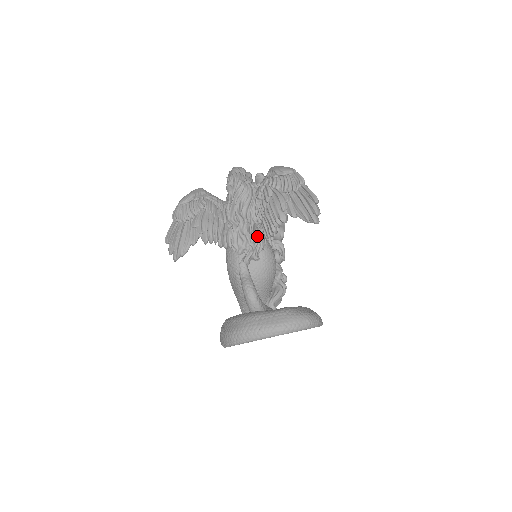
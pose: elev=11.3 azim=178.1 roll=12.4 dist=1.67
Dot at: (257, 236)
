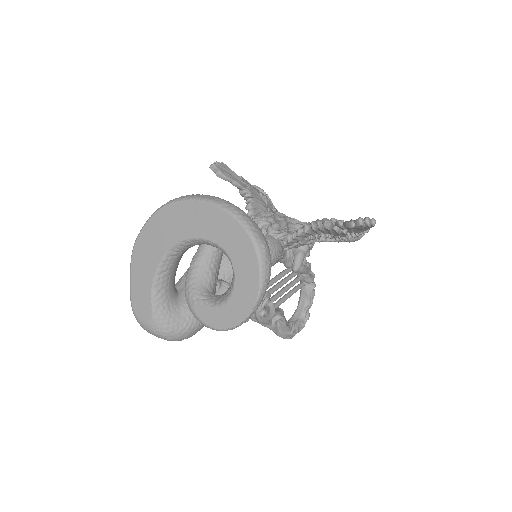
Dot at: (283, 229)
